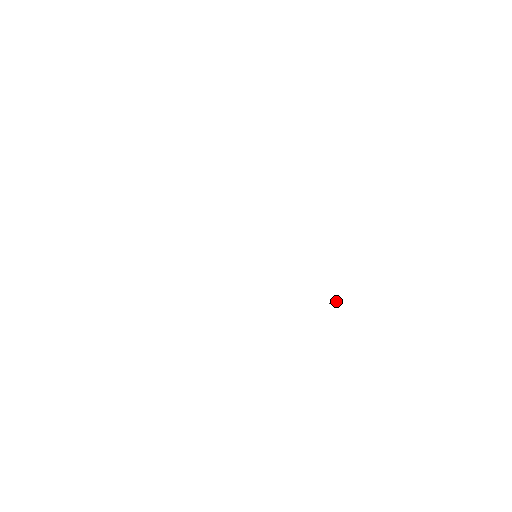
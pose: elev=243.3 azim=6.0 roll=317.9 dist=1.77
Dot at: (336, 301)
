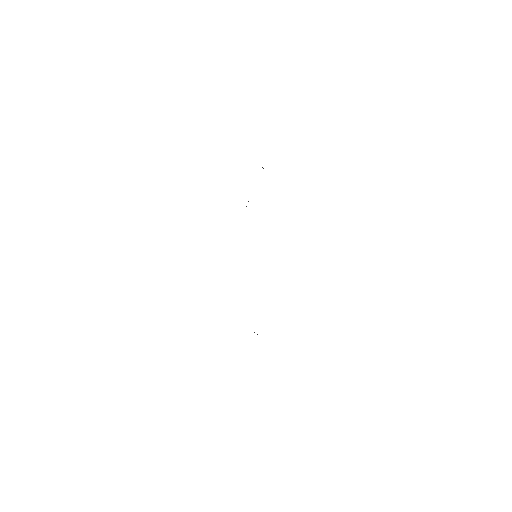
Dot at: occluded
